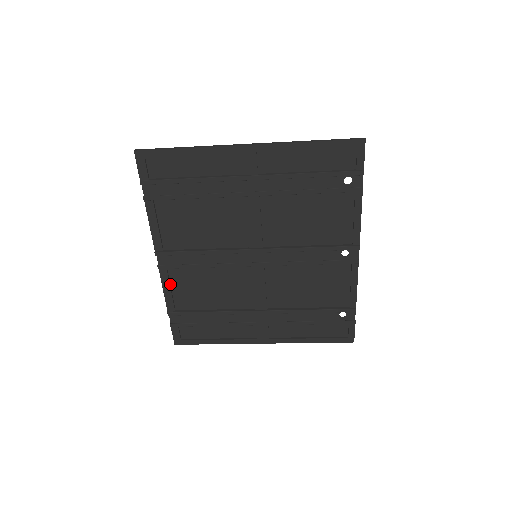
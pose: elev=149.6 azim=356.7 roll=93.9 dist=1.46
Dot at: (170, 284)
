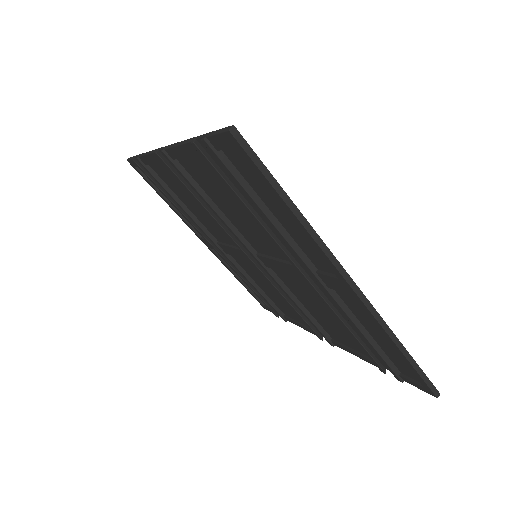
Dot at: occluded
